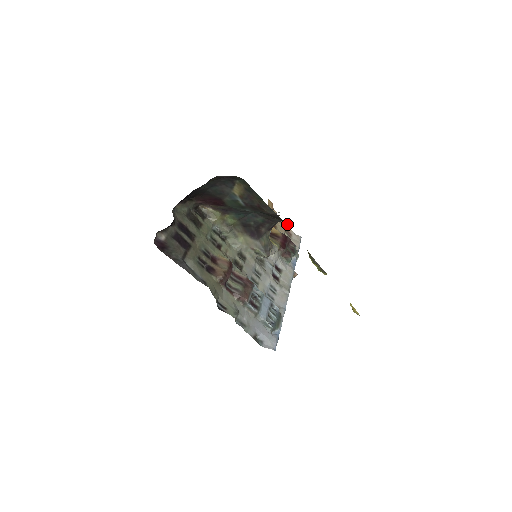
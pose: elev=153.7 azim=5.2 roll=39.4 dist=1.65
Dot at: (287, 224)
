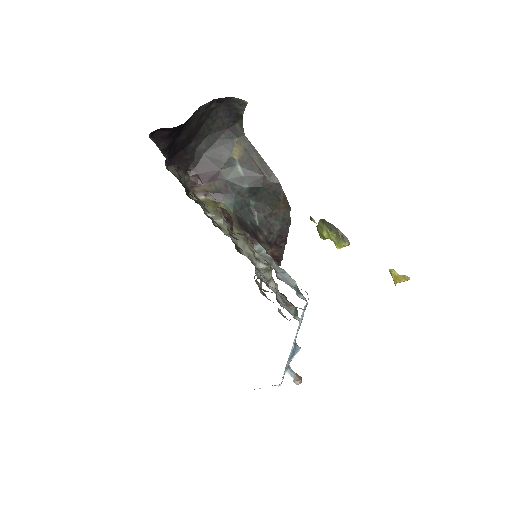
Dot at: (279, 309)
